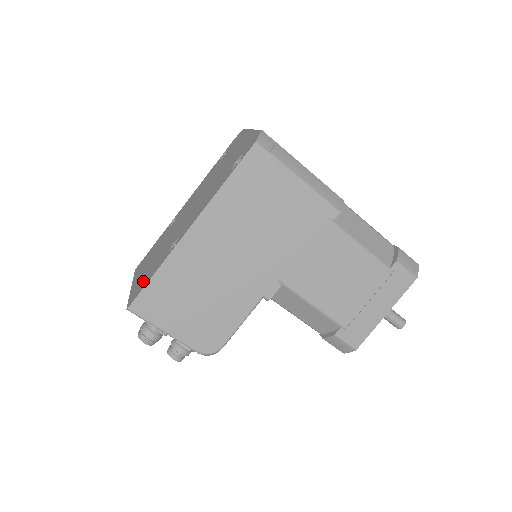
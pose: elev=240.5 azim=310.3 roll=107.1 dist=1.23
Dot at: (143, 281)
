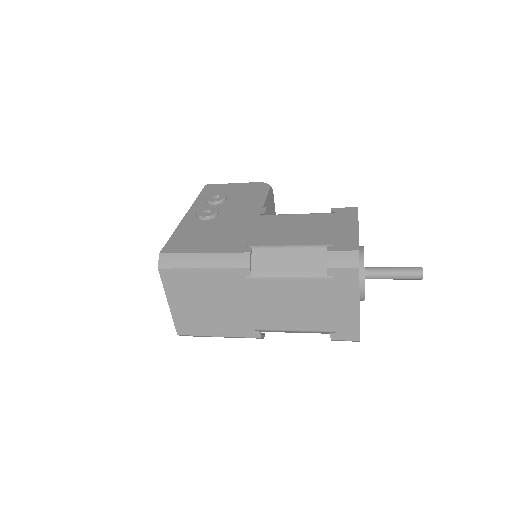
Dot at: occluded
